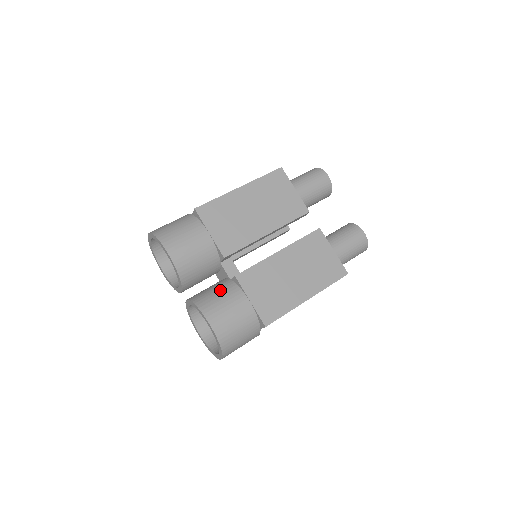
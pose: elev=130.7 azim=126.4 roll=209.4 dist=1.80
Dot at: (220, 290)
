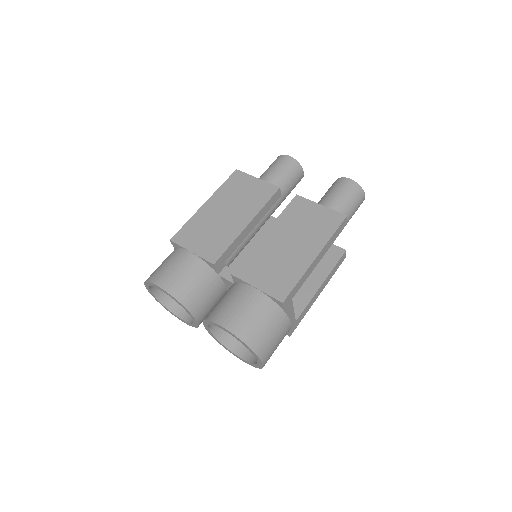
Dot at: (225, 296)
